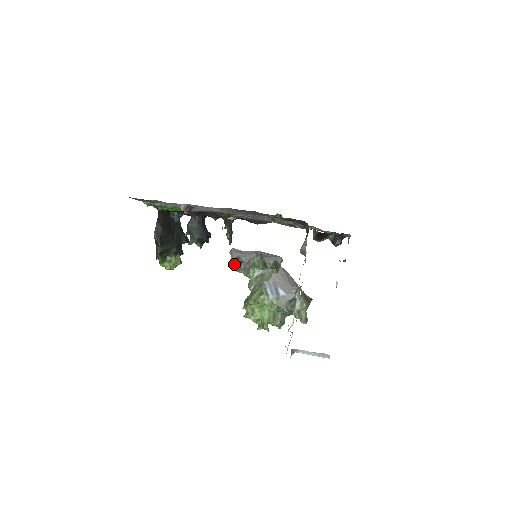
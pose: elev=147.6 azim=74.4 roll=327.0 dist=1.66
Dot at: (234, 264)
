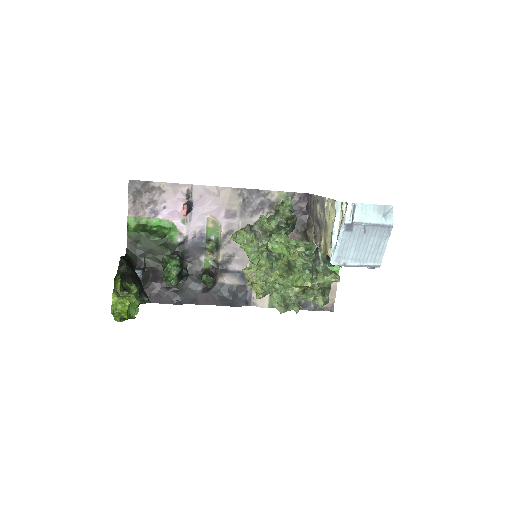
Dot at: (243, 229)
